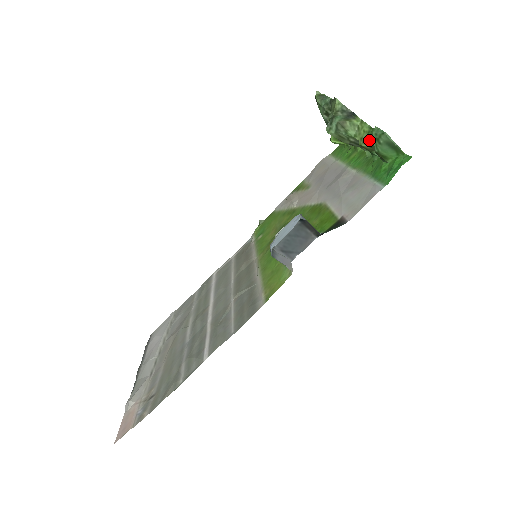
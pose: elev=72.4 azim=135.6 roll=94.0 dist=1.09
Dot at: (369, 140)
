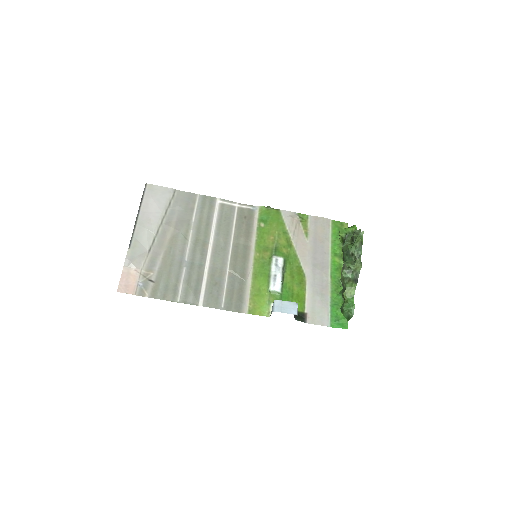
Dot at: (347, 300)
